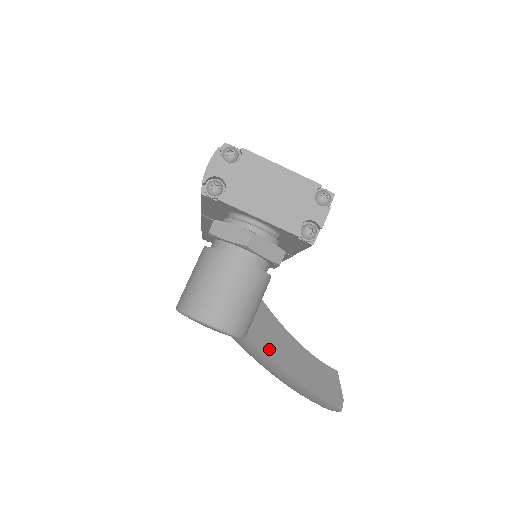
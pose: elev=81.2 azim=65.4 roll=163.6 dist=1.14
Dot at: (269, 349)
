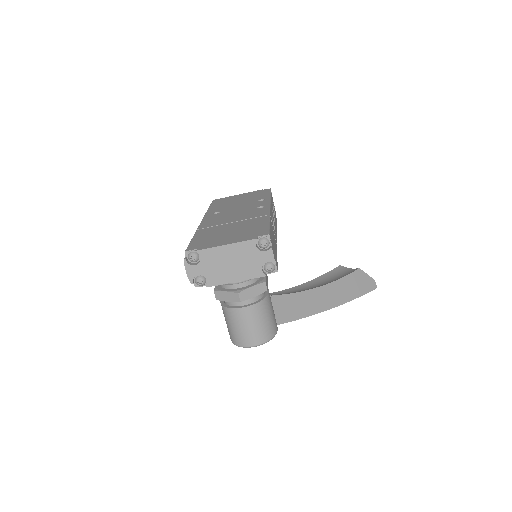
Dot at: (298, 315)
